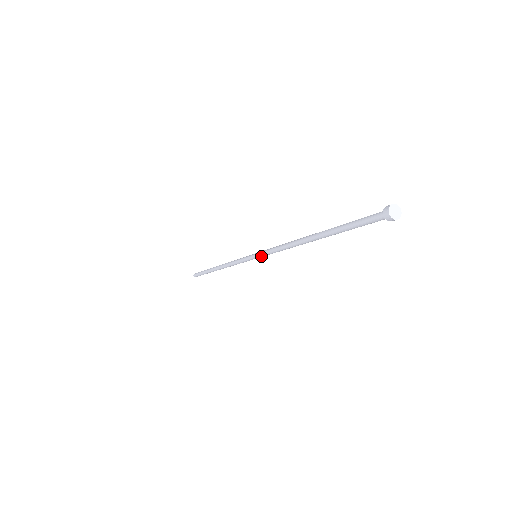
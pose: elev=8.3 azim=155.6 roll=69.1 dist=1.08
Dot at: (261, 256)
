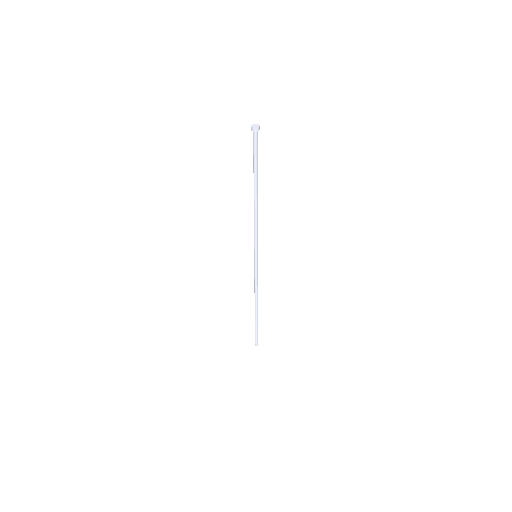
Dot at: (255, 249)
